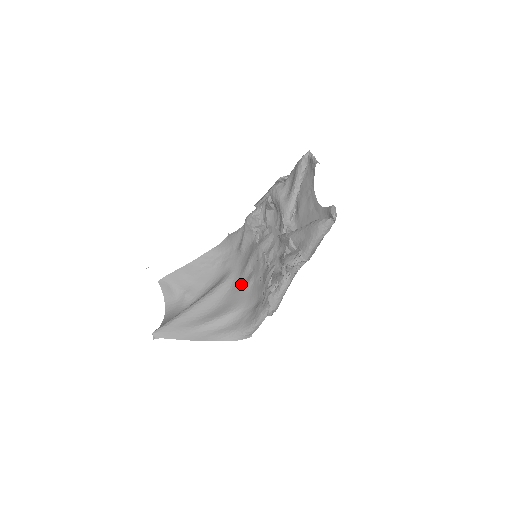
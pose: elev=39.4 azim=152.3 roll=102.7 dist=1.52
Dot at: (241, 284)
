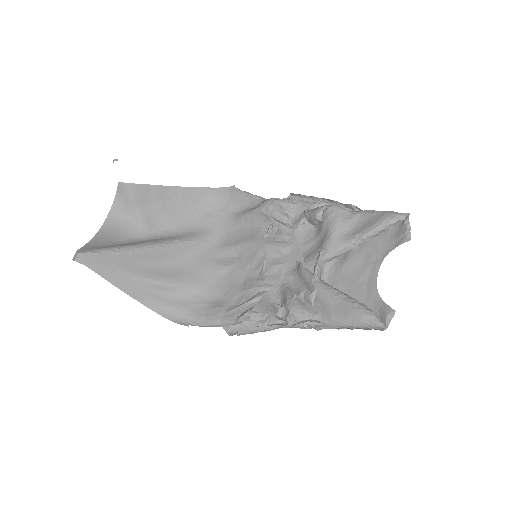
Dot at: (213, 260)
